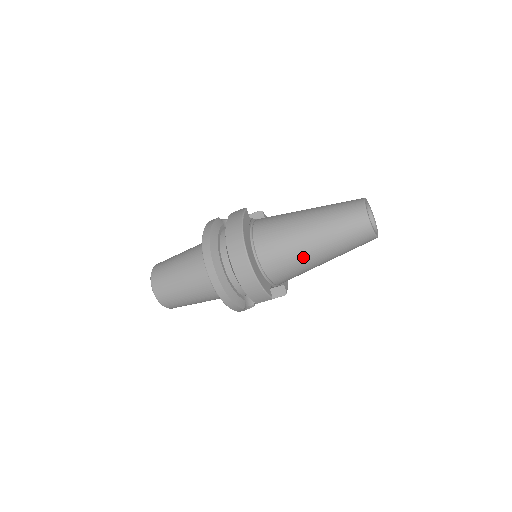
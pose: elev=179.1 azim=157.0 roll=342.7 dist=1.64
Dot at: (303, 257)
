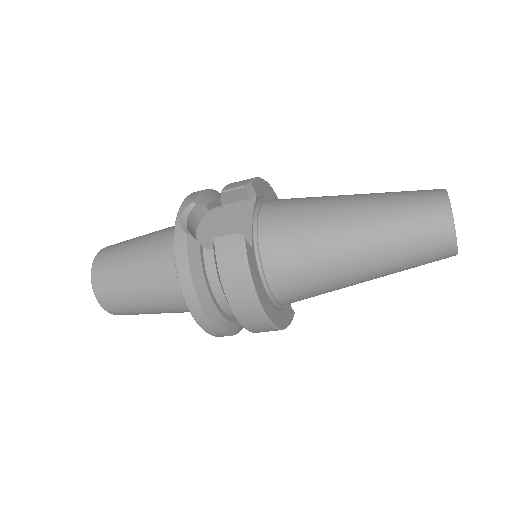
Dot at: (344, 287)
